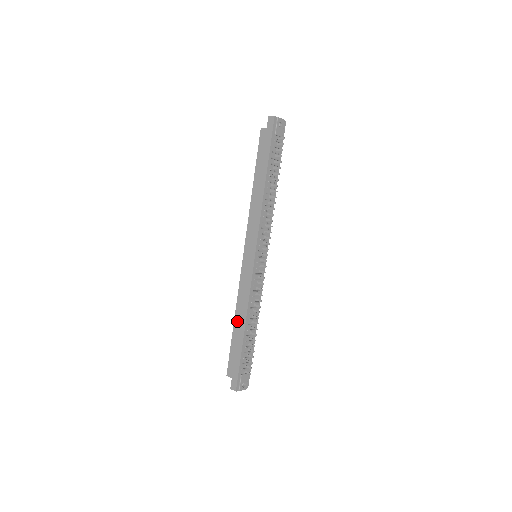
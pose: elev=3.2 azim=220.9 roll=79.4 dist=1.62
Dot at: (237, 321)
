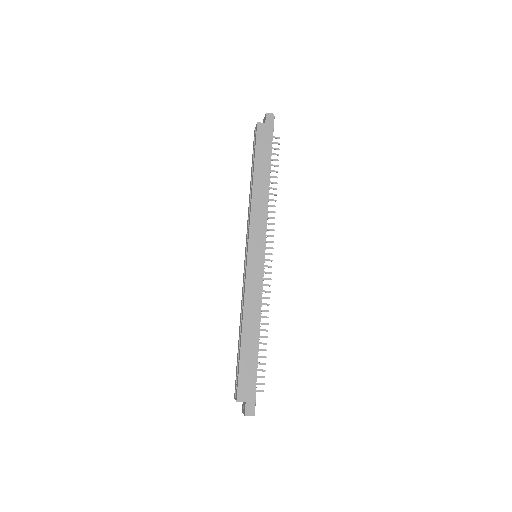
Dot at: (247, 331)
